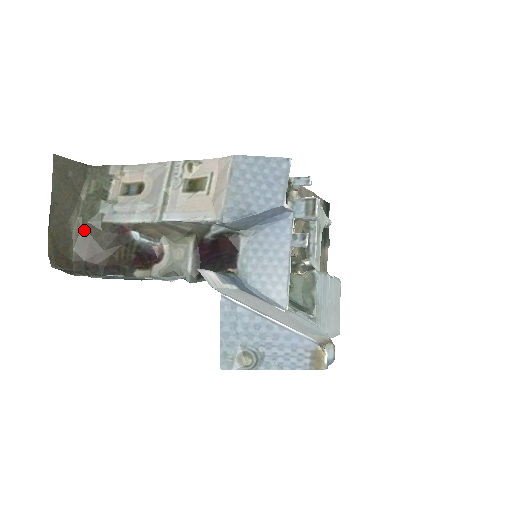
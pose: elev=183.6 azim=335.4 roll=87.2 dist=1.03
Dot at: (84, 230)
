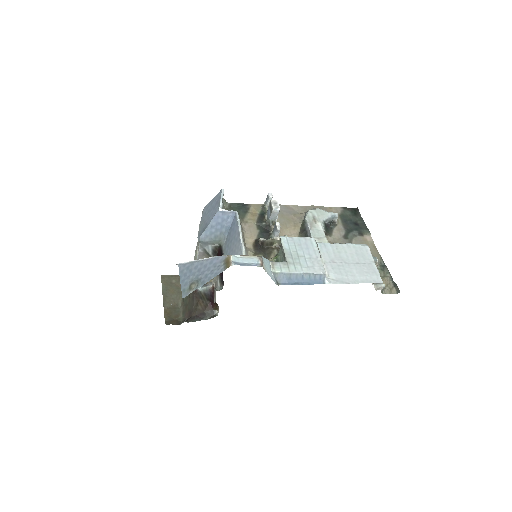
Dot at: (185, 304)
